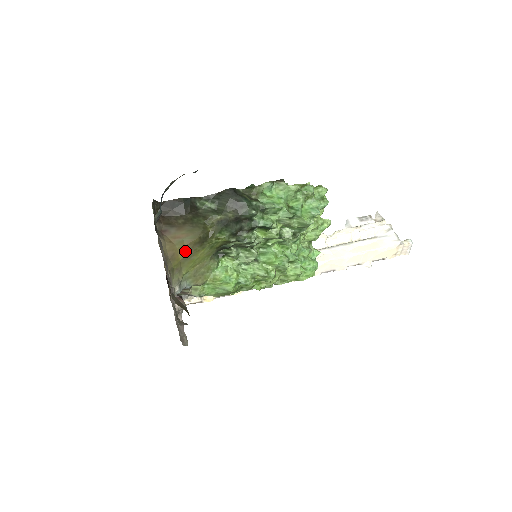
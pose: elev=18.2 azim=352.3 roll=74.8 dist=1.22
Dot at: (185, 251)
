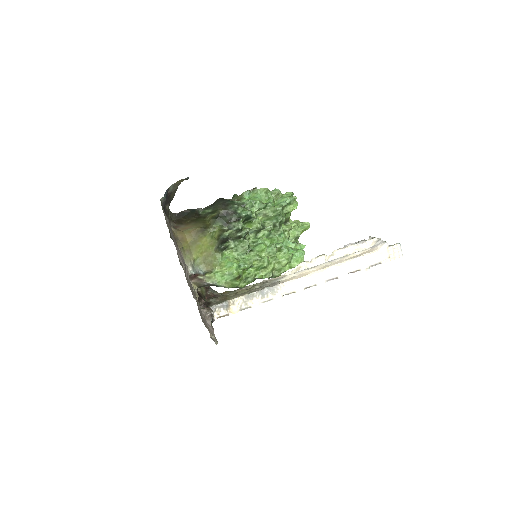
Dot at: (191, 237)
